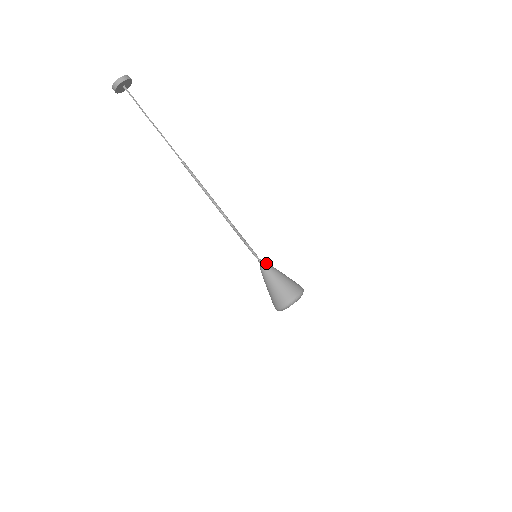
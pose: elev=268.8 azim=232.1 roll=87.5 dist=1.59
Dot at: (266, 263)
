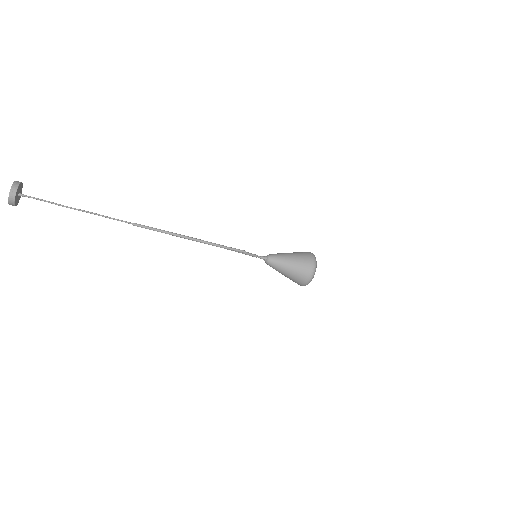
Dot at: (268, 255)
